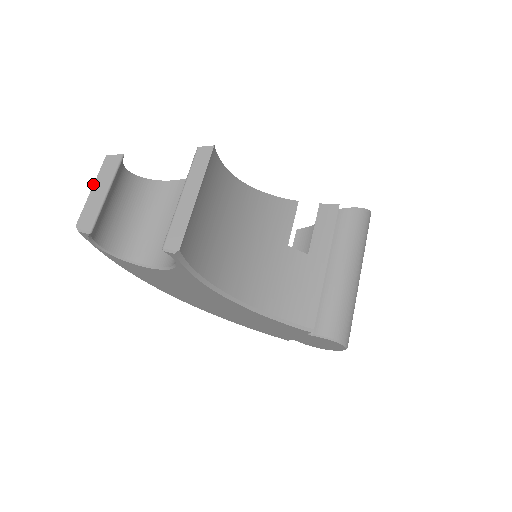
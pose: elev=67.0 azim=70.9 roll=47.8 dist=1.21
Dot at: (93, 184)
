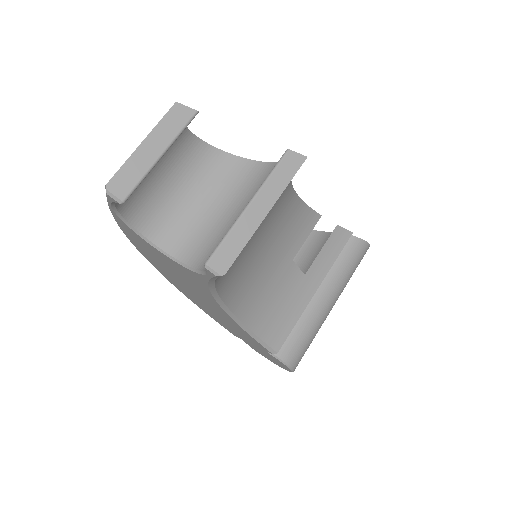
Dot at: (147, 135)
